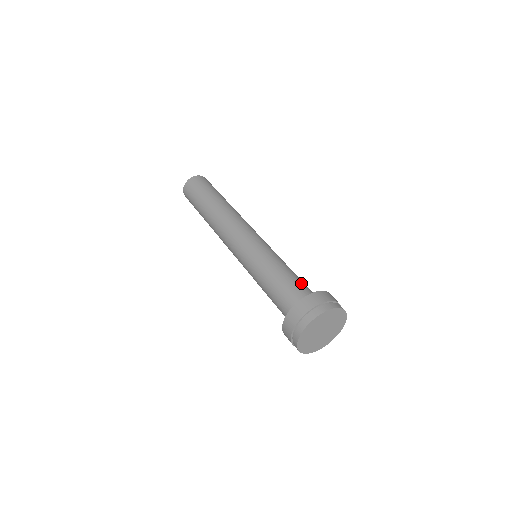
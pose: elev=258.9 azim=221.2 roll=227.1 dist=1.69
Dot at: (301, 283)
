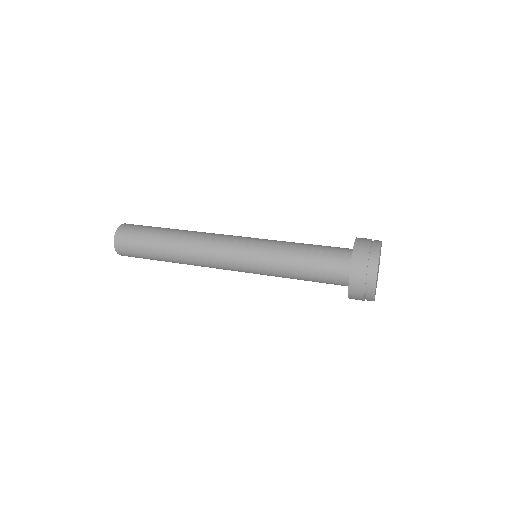
Dot at: (324, 258)
